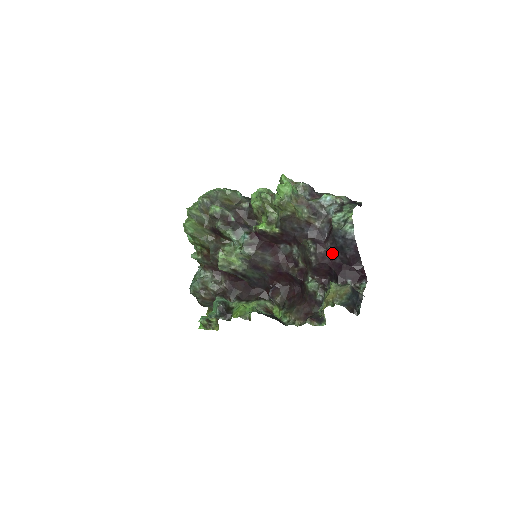
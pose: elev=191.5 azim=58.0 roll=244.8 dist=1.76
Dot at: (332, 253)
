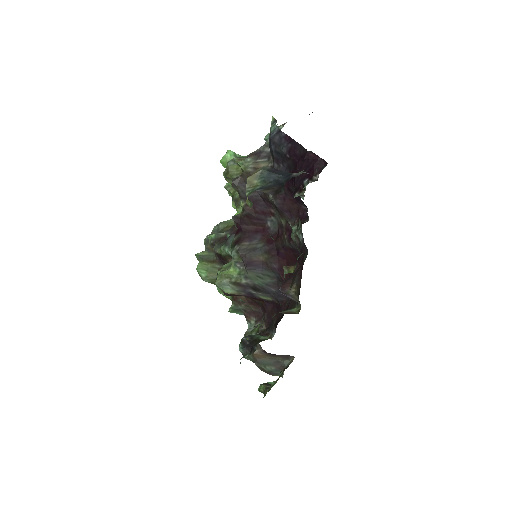
Dot at: occluded
